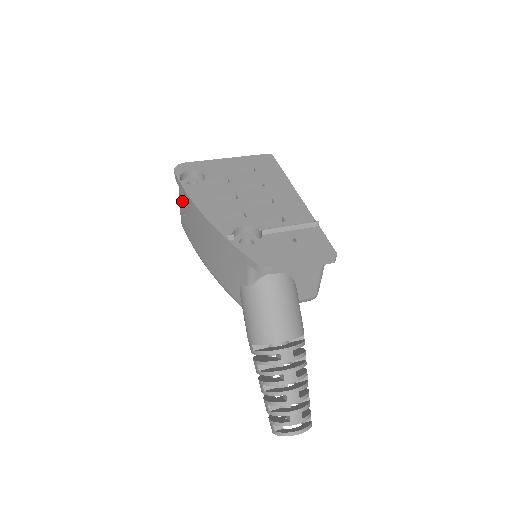
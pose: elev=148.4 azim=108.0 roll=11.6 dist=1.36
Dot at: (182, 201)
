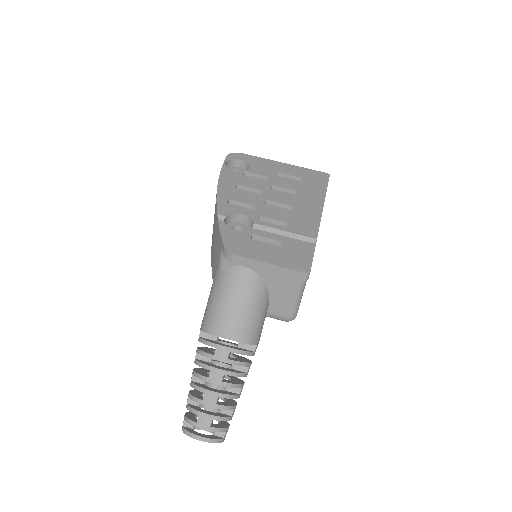
Dot at: occluded
